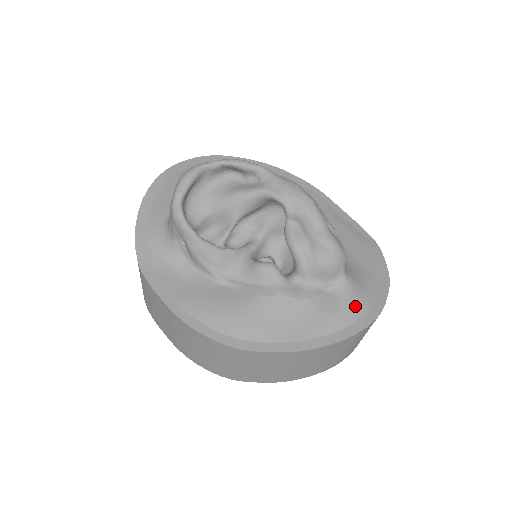
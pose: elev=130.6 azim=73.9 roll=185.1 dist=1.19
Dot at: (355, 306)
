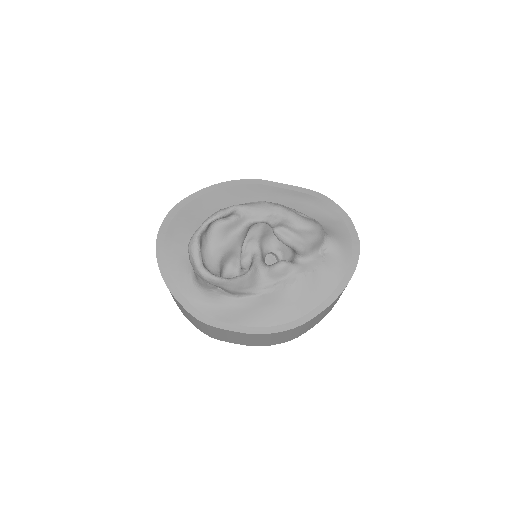
Dot at: (344, 250)
